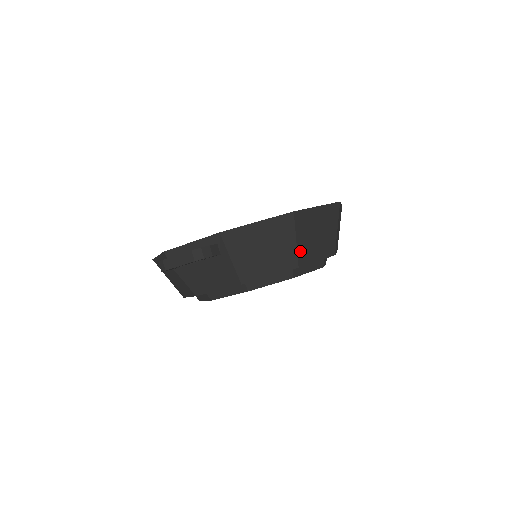
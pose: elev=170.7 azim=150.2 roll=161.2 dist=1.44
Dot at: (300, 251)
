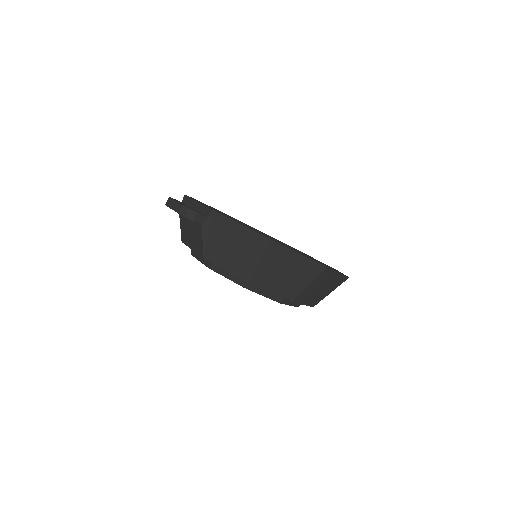
Dot at: (258, 272)
